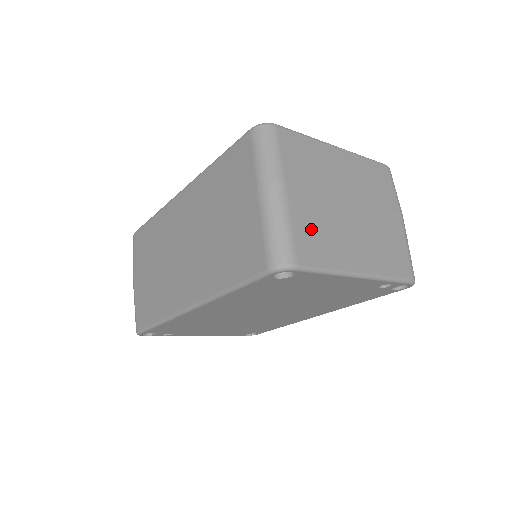
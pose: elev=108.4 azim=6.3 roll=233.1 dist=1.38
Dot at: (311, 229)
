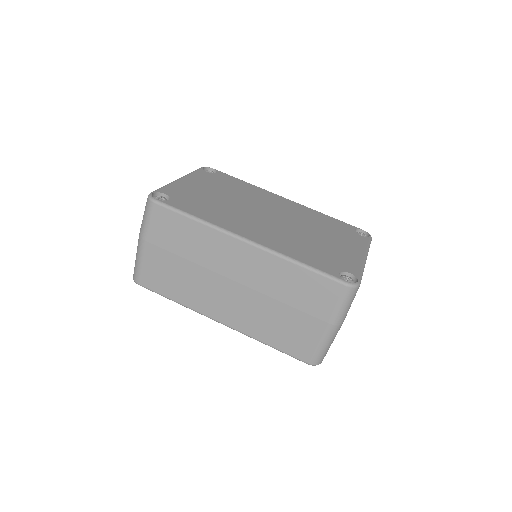
Dot at: occluded
